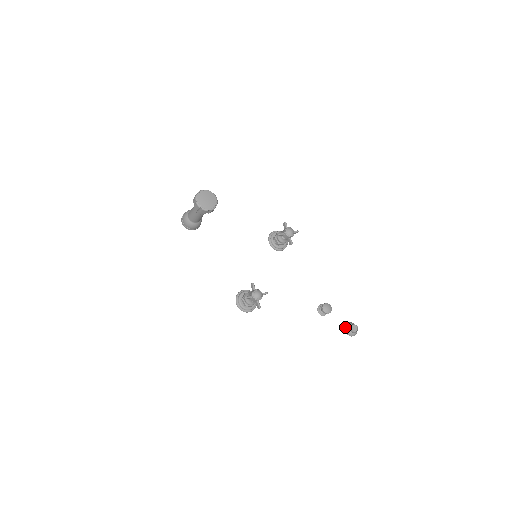
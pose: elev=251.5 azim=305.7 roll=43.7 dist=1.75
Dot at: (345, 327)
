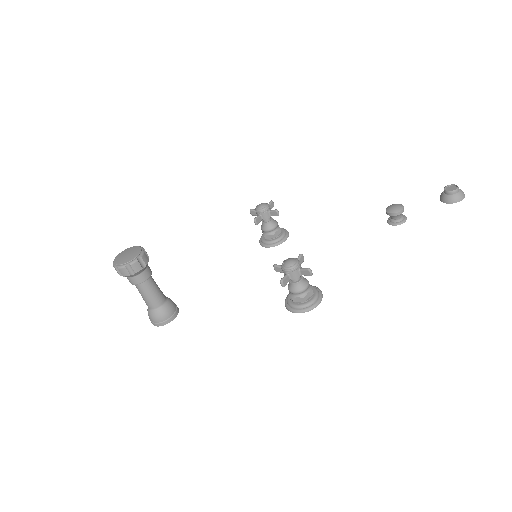
Dot at: (443, 202)
